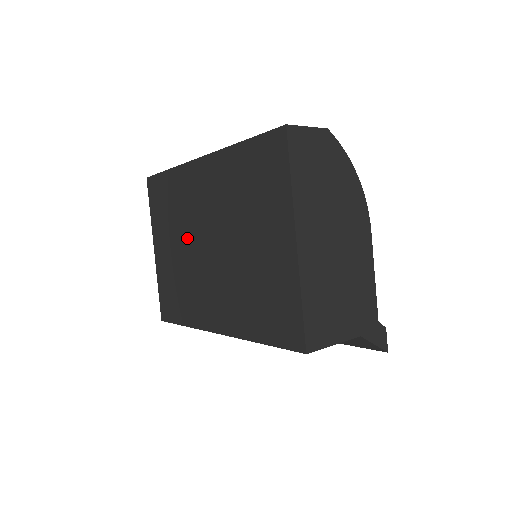
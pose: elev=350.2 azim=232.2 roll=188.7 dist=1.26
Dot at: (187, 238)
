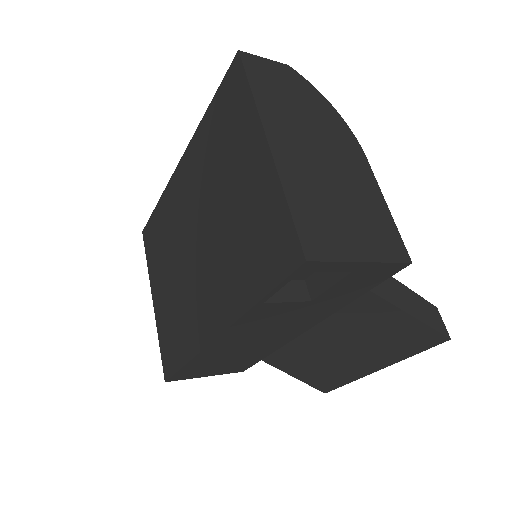
Dot at: (178, 254)
